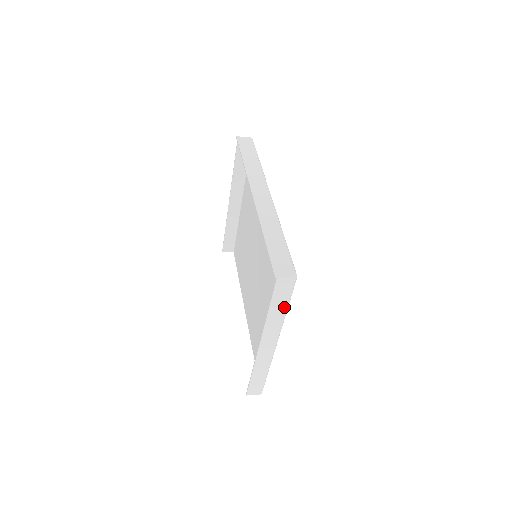
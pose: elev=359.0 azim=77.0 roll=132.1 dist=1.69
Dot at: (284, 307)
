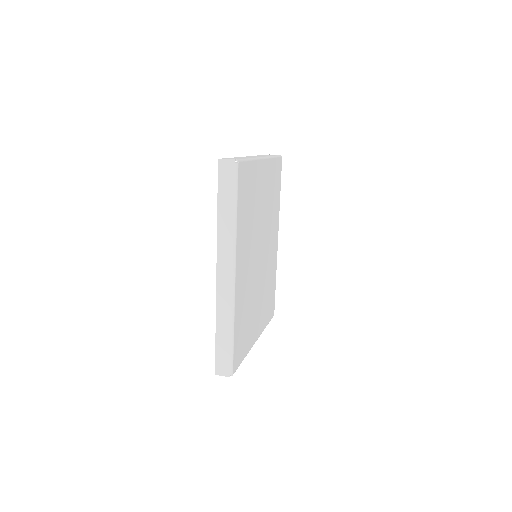
Dot at: occluded
